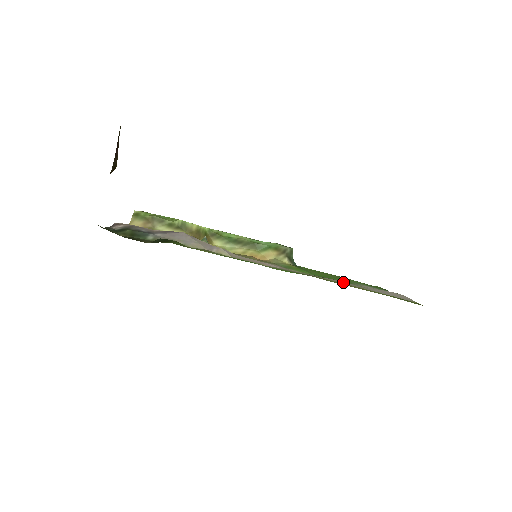
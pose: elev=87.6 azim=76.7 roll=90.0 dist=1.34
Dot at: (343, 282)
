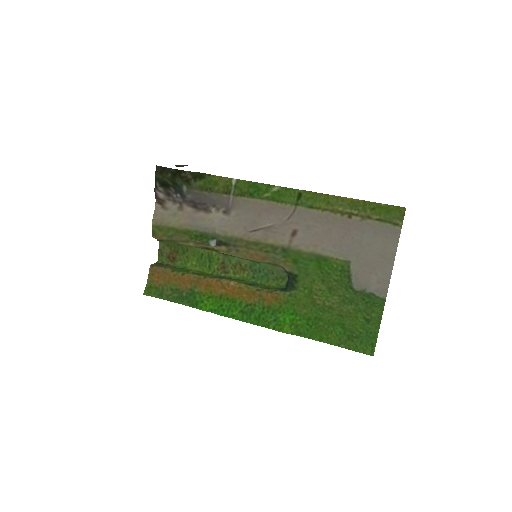
Dot at: (336, 244)
